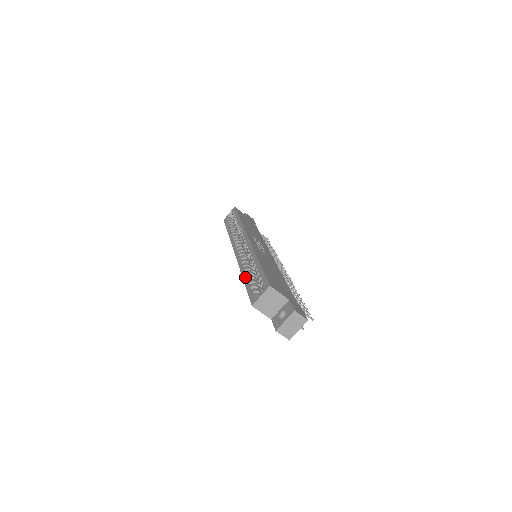
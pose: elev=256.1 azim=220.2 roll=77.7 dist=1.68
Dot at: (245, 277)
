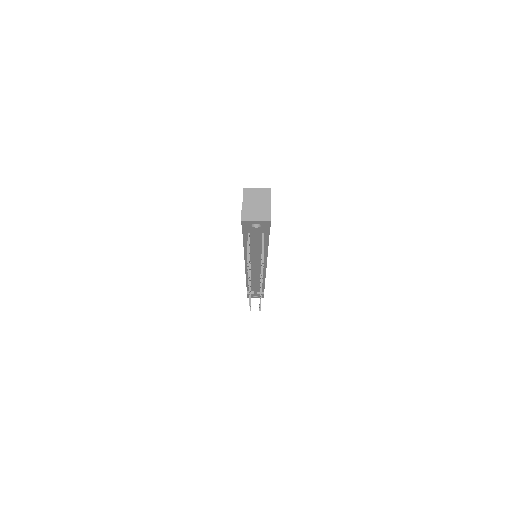
Dot at: occluded
